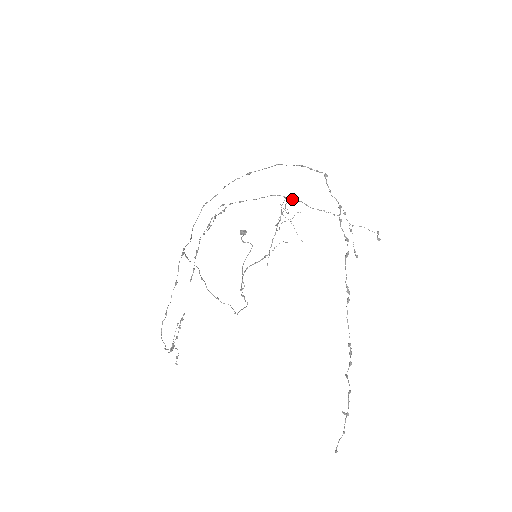
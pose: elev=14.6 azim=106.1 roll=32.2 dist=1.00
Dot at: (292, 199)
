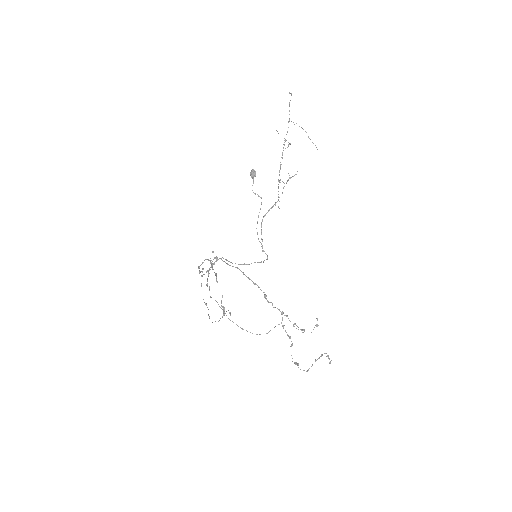
Dot at: occluded
